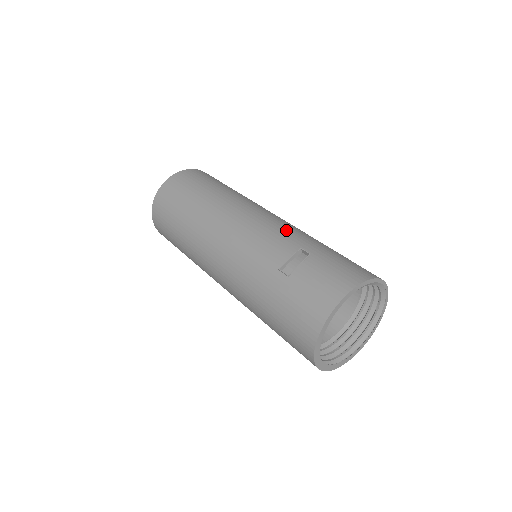
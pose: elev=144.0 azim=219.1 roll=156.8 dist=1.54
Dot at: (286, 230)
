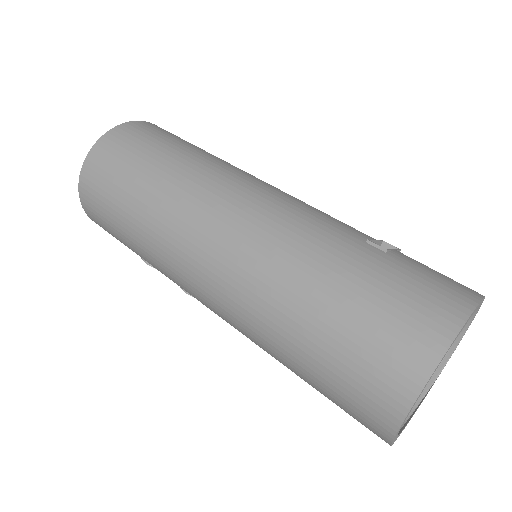
Dot at: occluded
